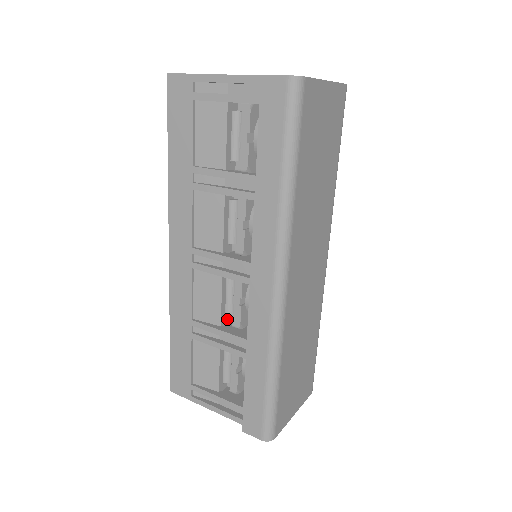
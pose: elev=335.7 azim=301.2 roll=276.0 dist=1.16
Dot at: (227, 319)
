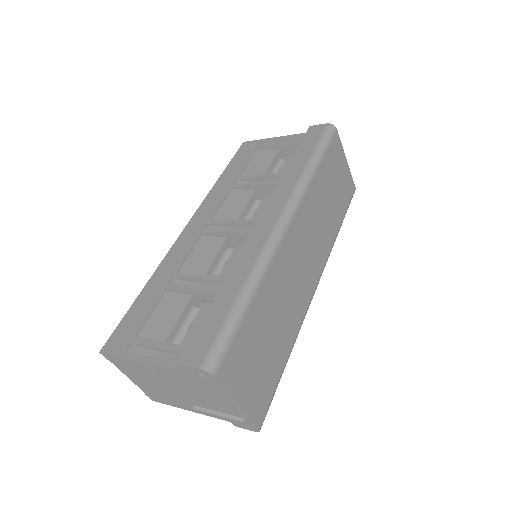
Dot at: occluded
